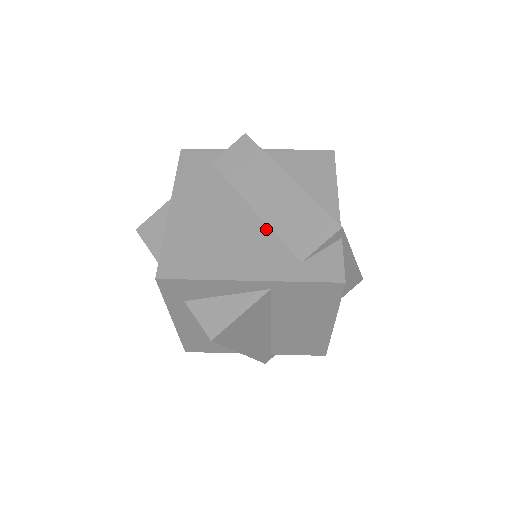
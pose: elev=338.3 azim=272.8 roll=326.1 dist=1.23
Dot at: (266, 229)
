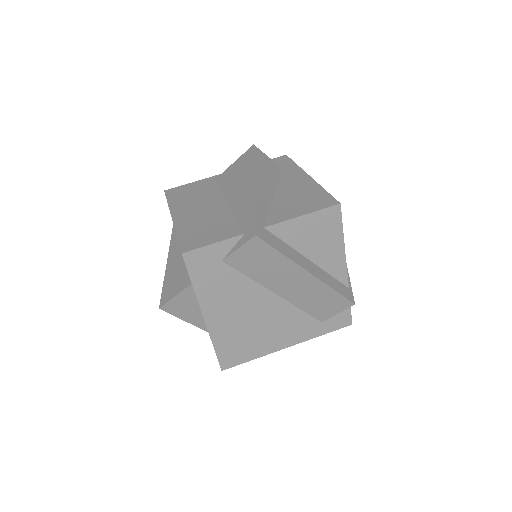
Dot at: (291, 308)
